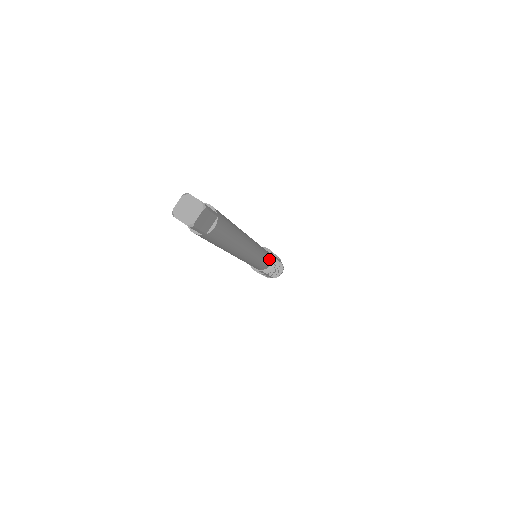
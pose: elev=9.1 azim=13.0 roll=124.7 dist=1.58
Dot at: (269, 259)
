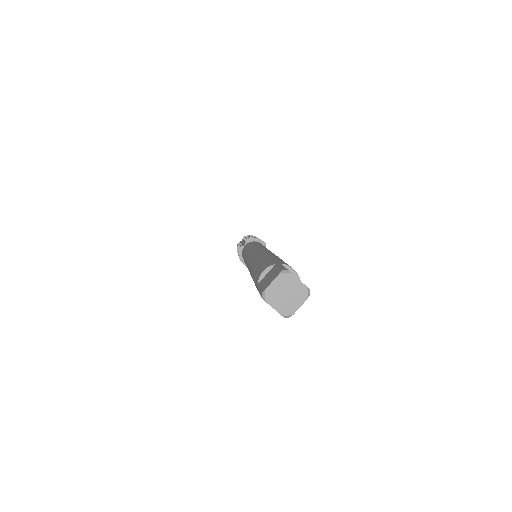
Dot at: occluded
